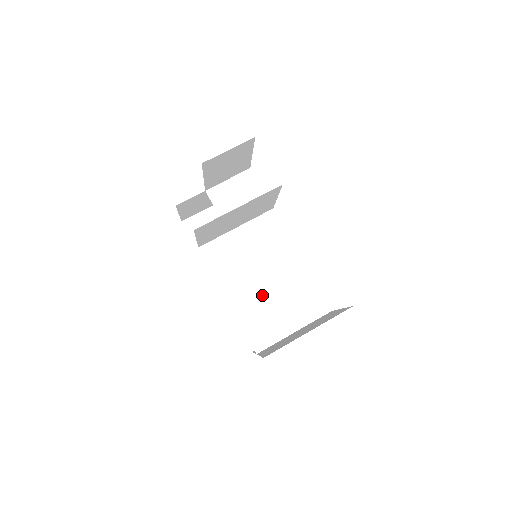
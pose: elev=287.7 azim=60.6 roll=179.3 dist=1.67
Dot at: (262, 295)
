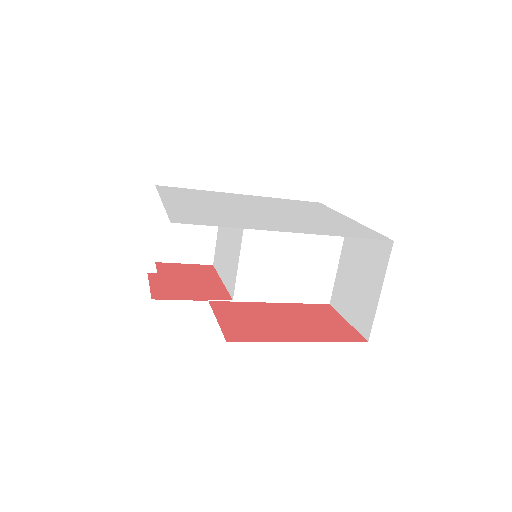
Dot at: (290, 270)
